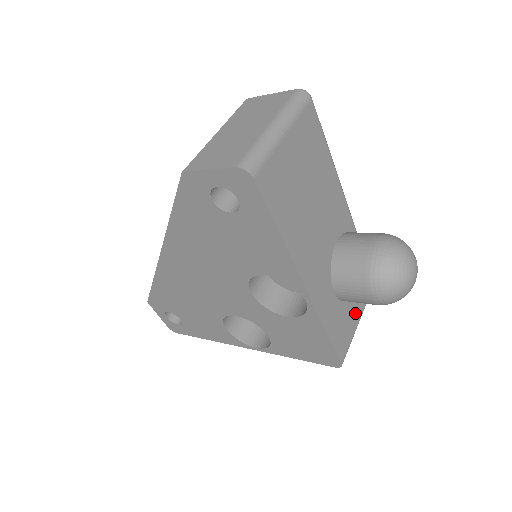
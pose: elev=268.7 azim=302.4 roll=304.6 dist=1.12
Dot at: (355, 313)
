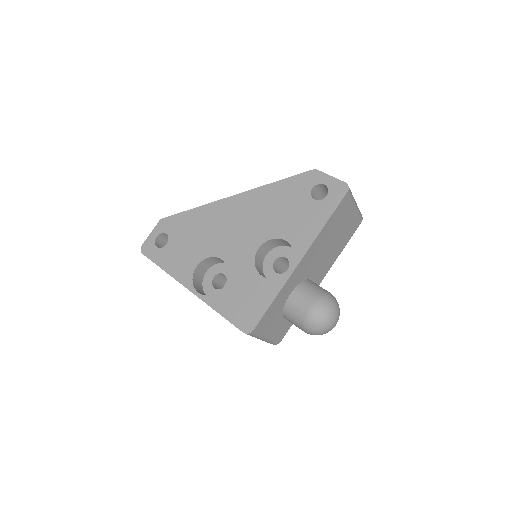
Dot at: (273, 329)
